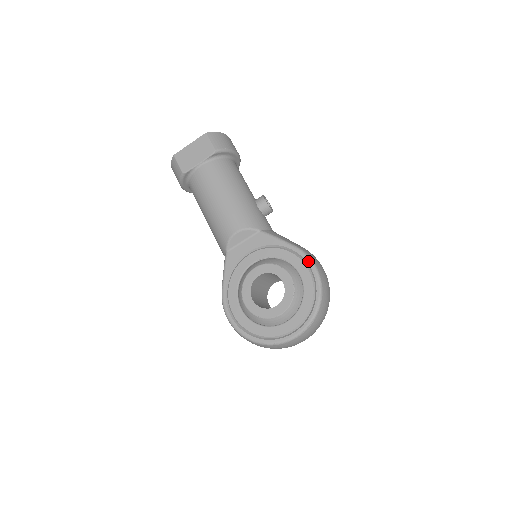
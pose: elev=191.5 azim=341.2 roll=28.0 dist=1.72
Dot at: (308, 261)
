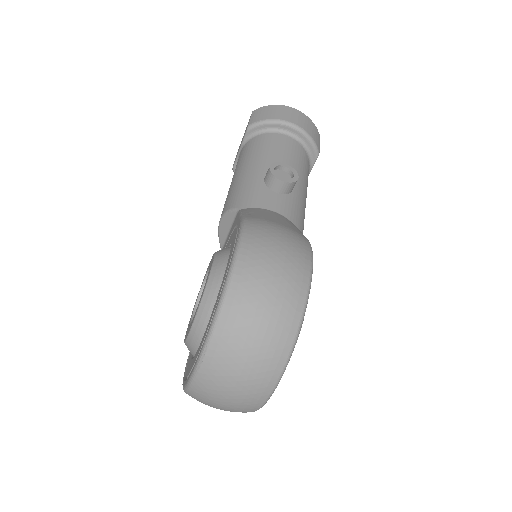
Dot at: (237, 237)
